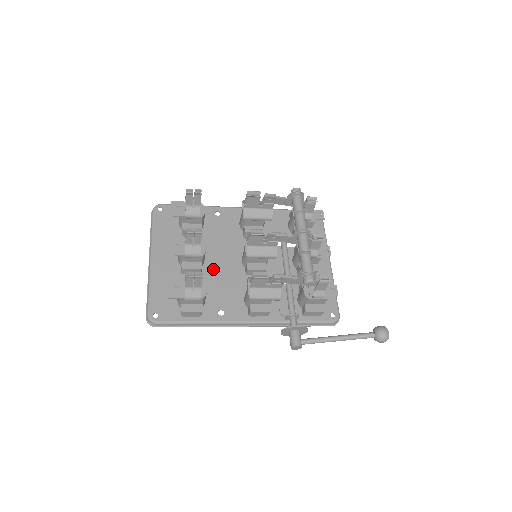
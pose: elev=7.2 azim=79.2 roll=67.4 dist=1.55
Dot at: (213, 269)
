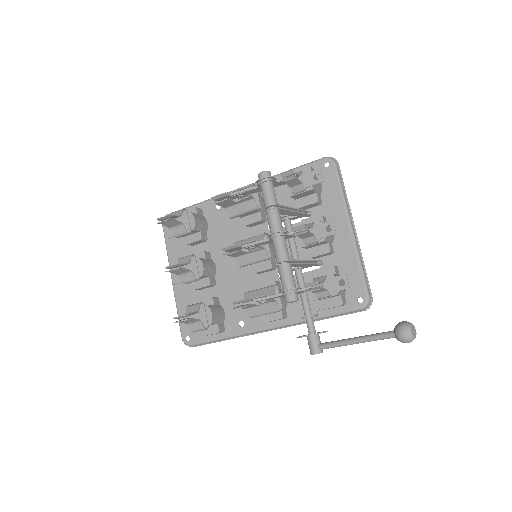
Dot at: (226, 276)
